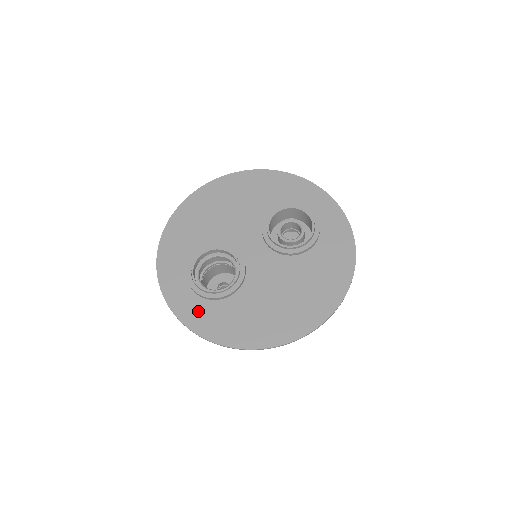
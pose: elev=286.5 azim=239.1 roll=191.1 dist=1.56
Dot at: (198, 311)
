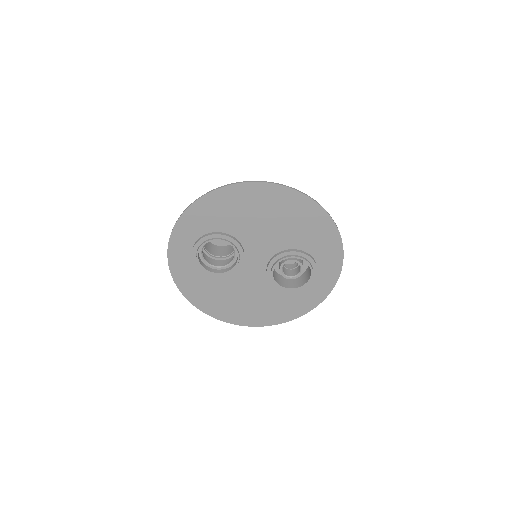
Dot at: (184, 266)
